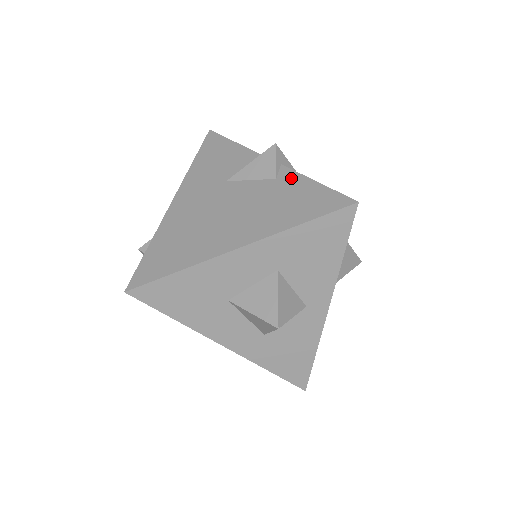
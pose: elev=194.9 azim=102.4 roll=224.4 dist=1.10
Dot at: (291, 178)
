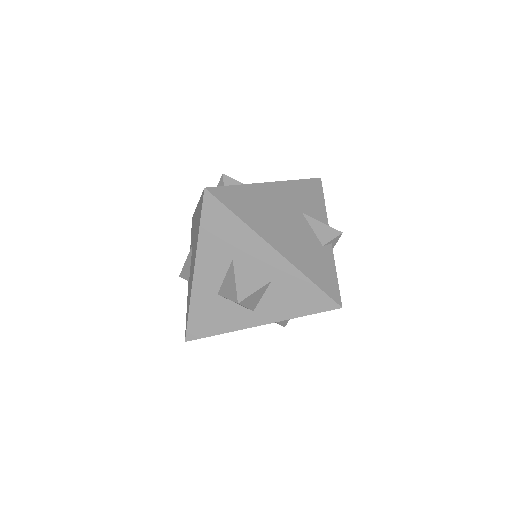
Dot at: (329, 256)
